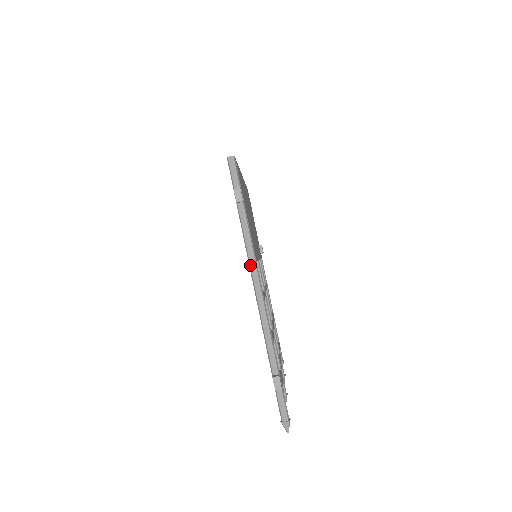
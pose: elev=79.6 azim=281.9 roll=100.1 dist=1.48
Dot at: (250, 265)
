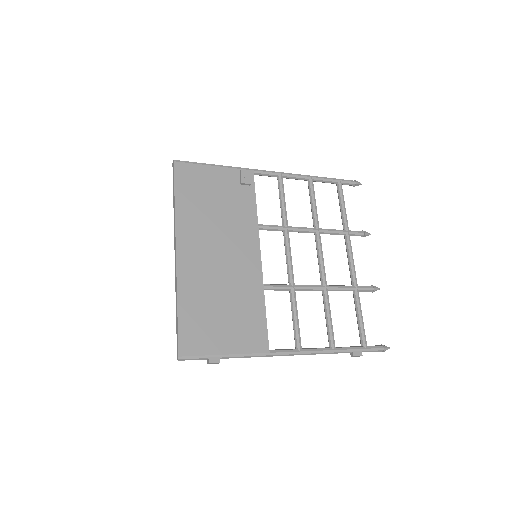
Dot at: (269, 356)
